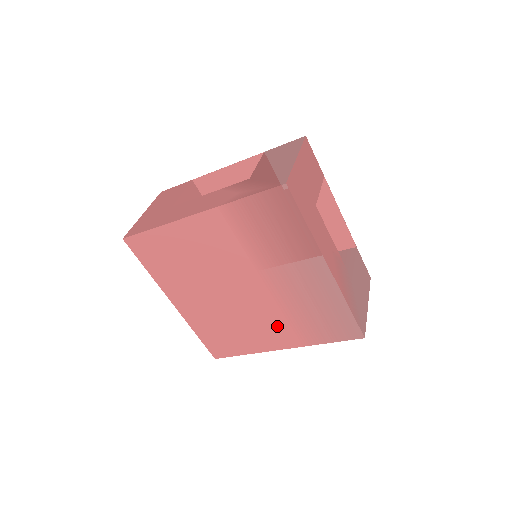
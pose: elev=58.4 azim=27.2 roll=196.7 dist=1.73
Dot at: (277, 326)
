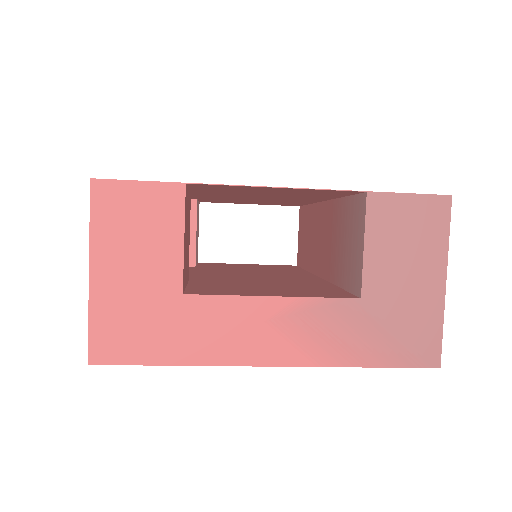
Dot at: occluded
